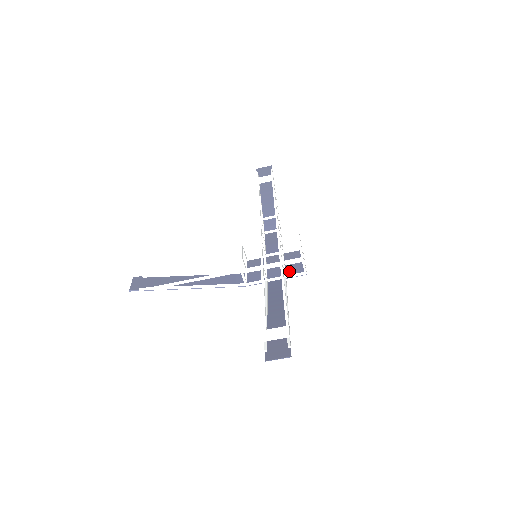
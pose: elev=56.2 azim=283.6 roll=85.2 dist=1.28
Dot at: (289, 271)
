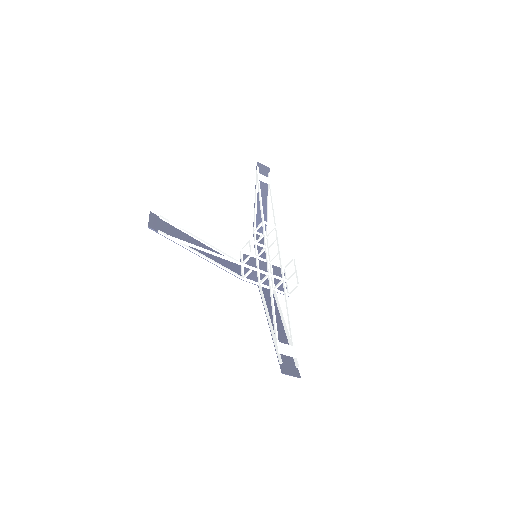
Dot at: occluded
